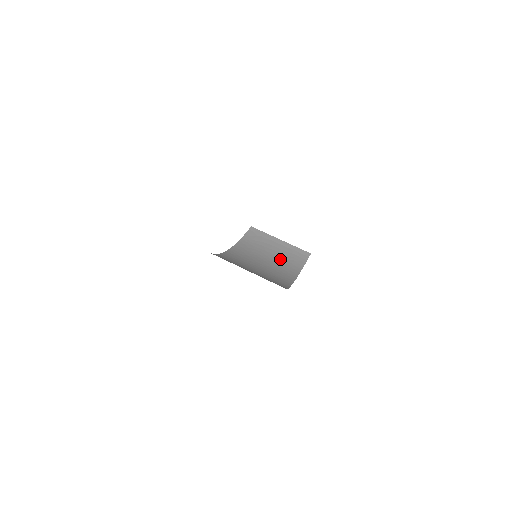
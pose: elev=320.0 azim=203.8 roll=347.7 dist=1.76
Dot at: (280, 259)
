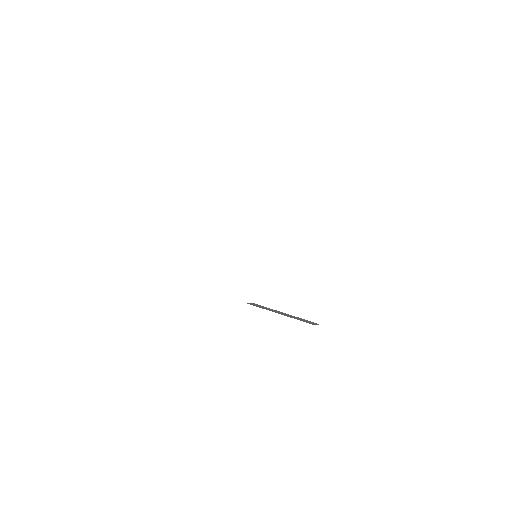
Dot at: occluded
